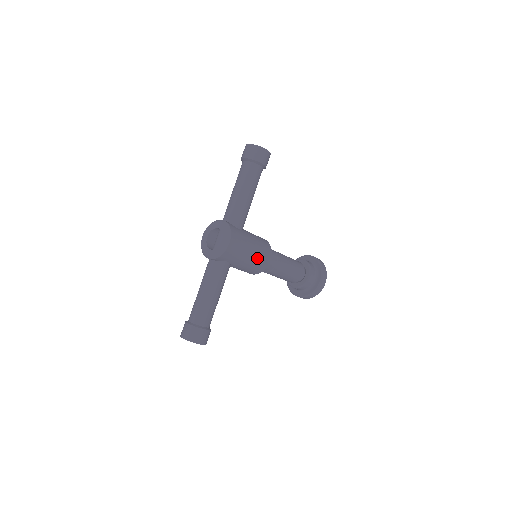
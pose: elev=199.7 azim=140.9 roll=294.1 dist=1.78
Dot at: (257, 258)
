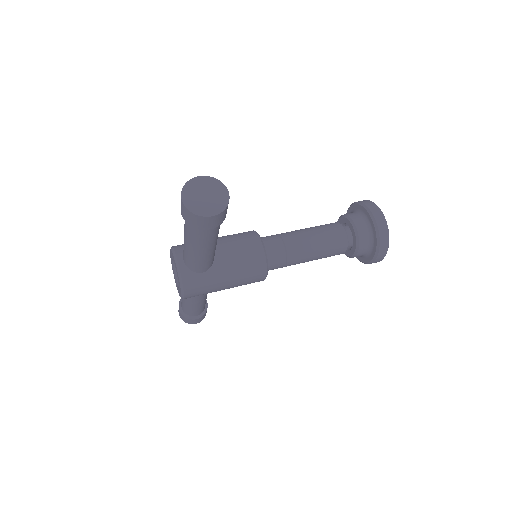
Dot at: (240, 285)
